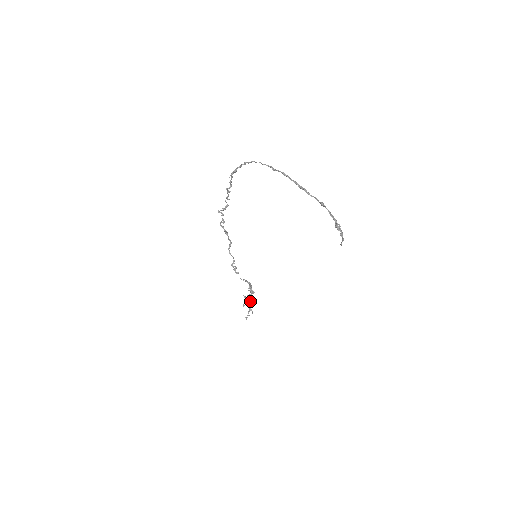
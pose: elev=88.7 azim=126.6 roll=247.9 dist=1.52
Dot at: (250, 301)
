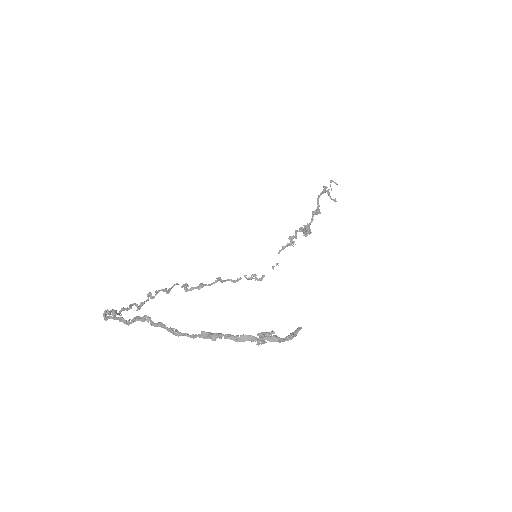
Dot at: (315, 213)
